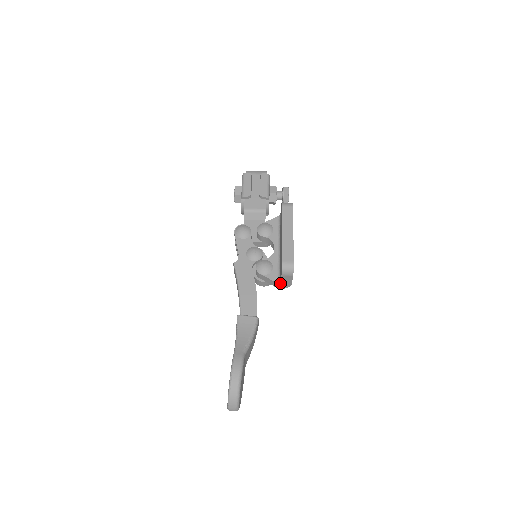
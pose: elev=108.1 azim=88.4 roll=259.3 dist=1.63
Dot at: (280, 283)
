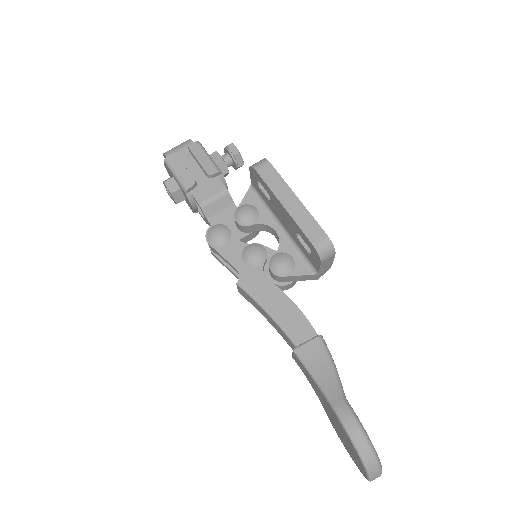
Dot at: (318, 273)
